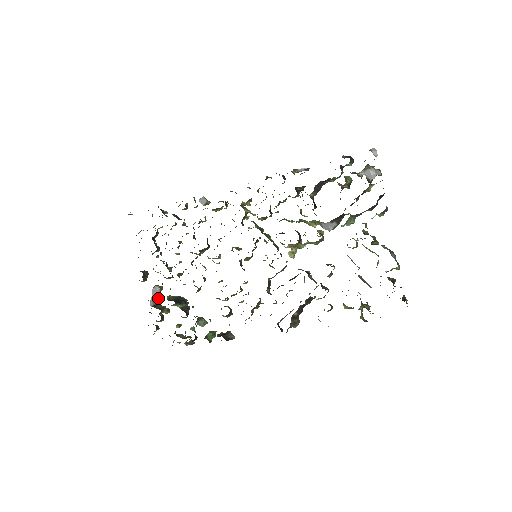
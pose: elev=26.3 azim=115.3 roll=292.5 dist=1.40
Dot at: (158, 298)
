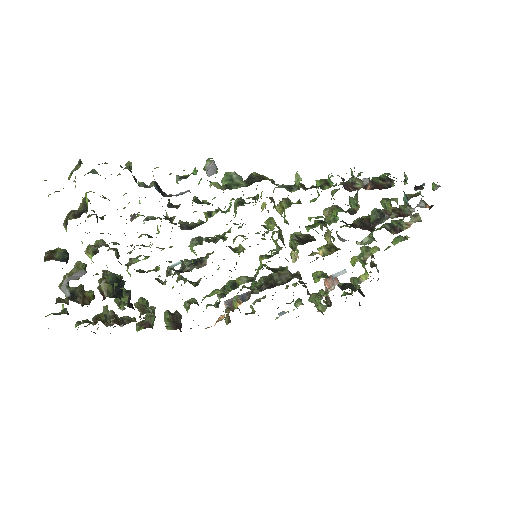
Dot at: occluded
